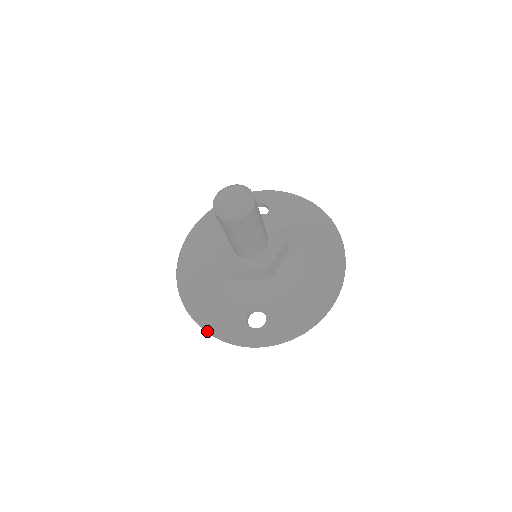
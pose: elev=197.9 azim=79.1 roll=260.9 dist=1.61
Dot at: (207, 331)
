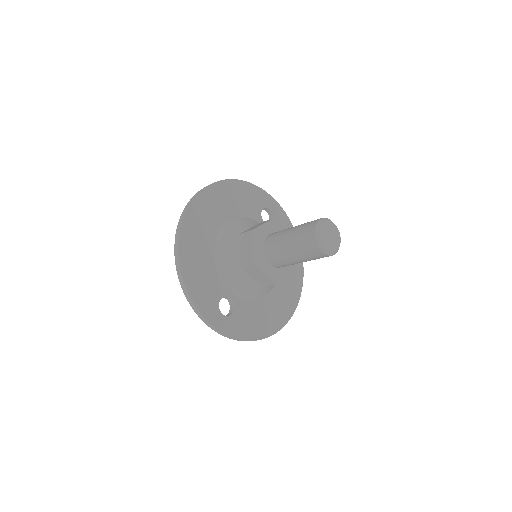
Dot at: (187, 288)
